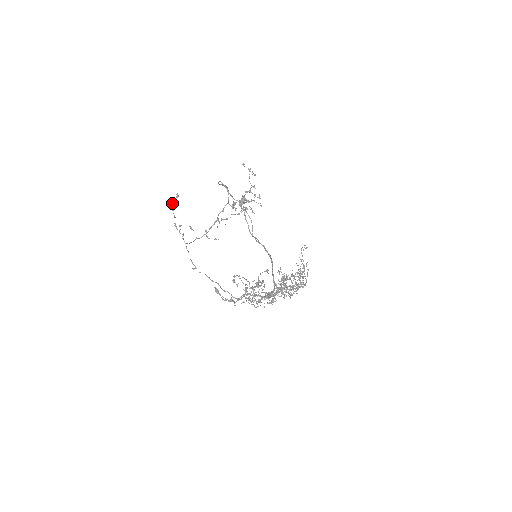
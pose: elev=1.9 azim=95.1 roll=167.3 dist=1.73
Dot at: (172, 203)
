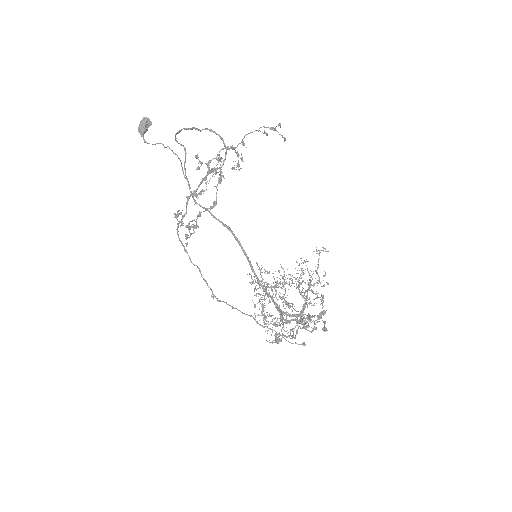
Dot at: (216, 196)
